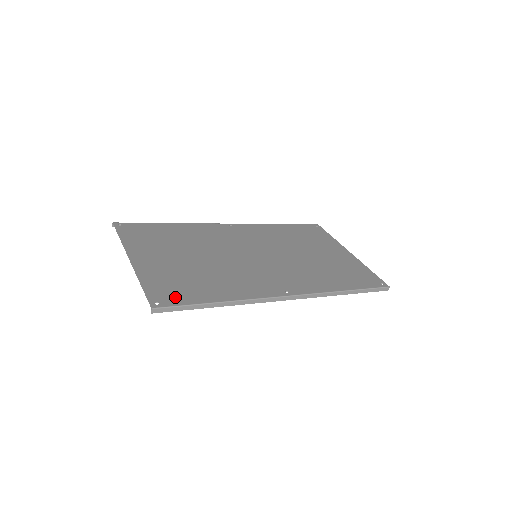
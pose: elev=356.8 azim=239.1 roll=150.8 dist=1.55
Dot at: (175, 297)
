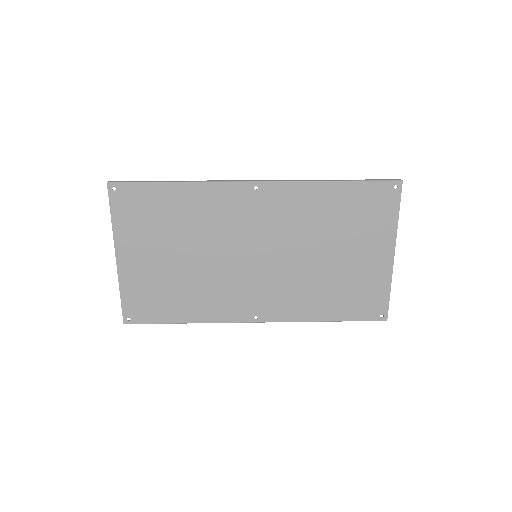
Dot at: (146, 314)
